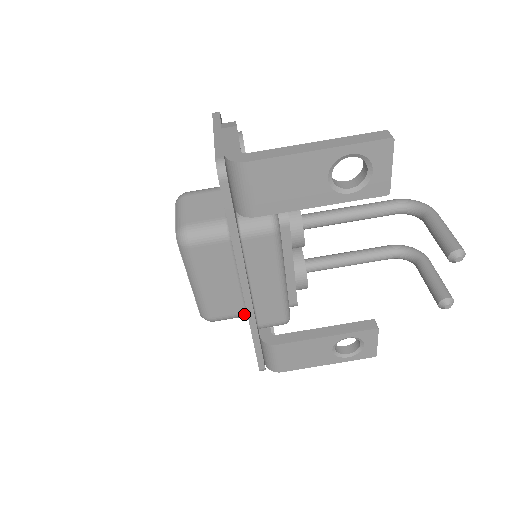
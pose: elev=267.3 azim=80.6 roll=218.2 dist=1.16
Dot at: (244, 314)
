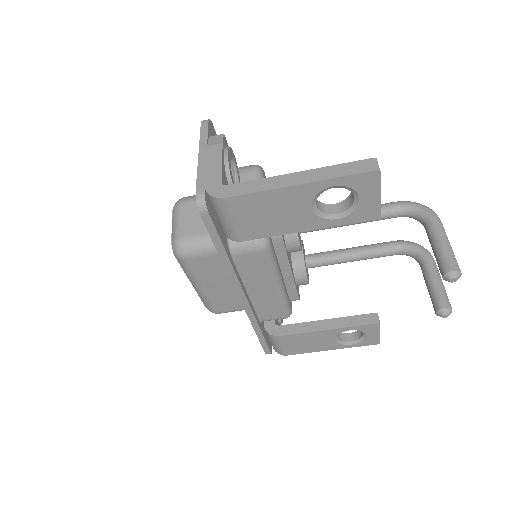
Dot at: occluded
